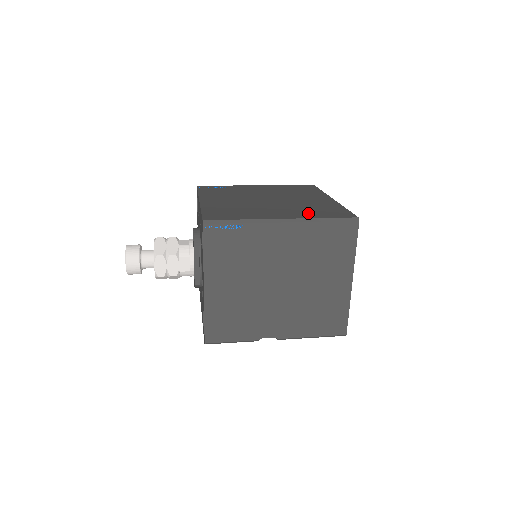
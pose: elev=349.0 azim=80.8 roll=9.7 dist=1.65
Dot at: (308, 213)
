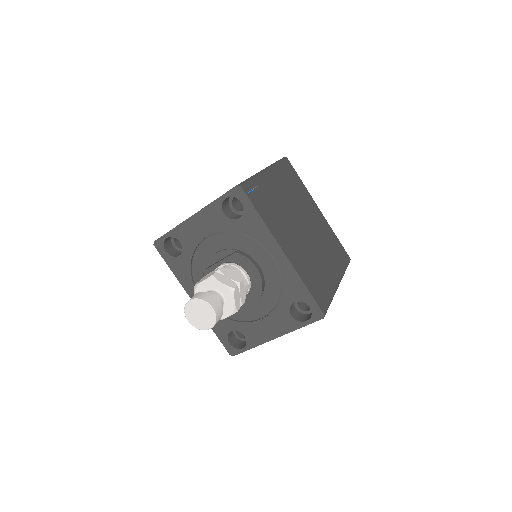
Dot at: (337, 261)
